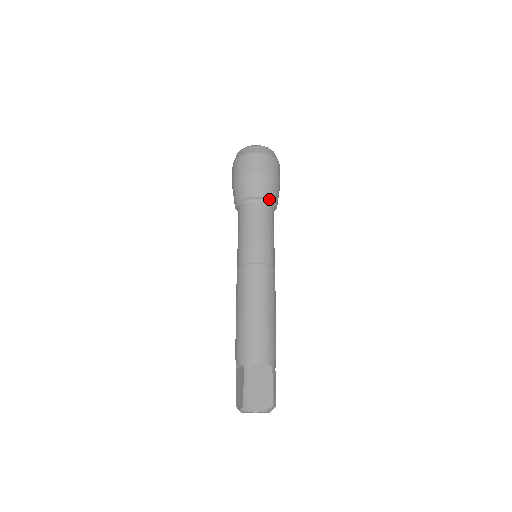
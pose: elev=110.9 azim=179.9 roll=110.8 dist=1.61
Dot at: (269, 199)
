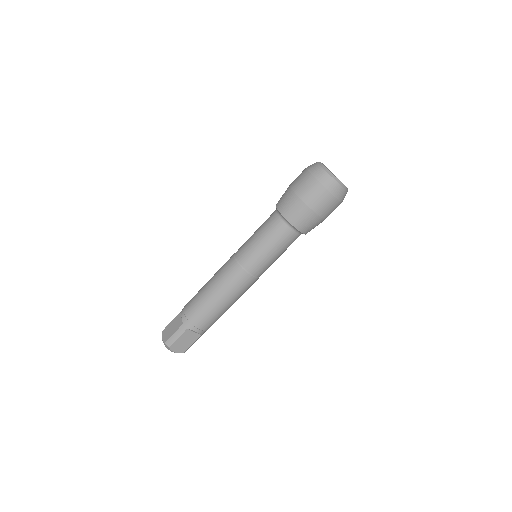
Dot at: (302, 232)
